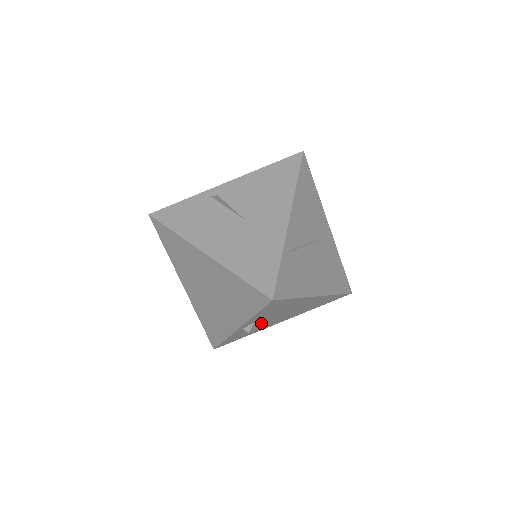
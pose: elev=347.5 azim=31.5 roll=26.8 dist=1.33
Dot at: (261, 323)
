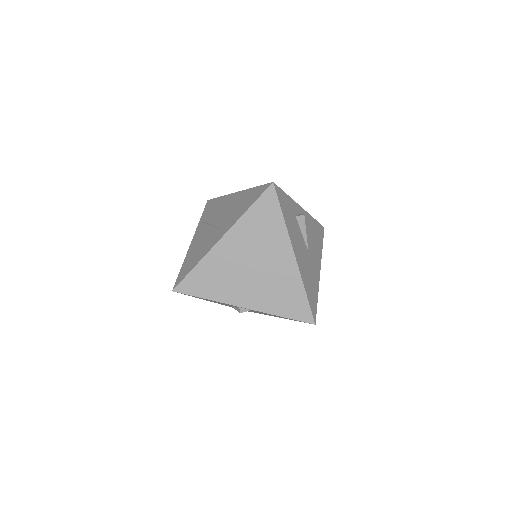
Dot at: occluded
